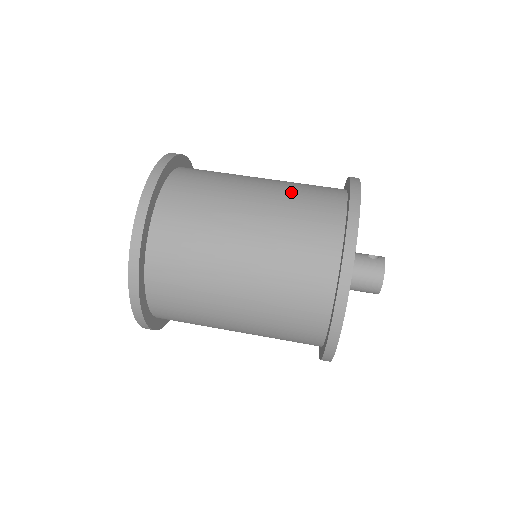
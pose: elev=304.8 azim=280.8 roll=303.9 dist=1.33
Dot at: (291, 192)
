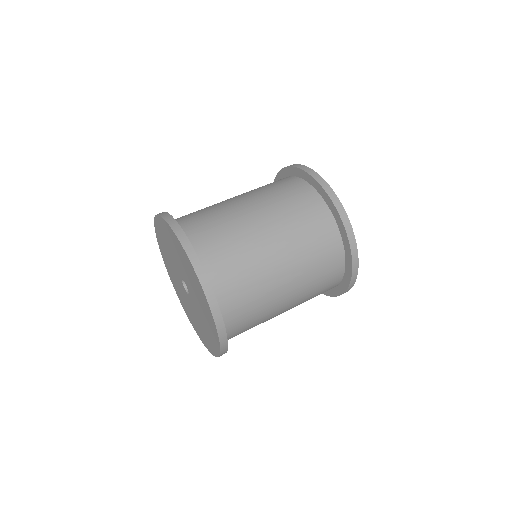
Dot at: (261, 190)
